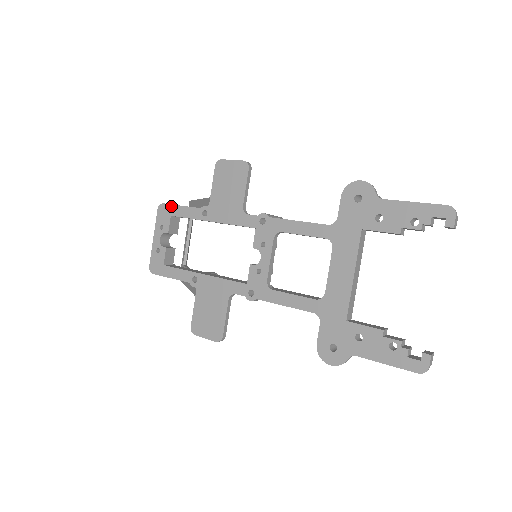
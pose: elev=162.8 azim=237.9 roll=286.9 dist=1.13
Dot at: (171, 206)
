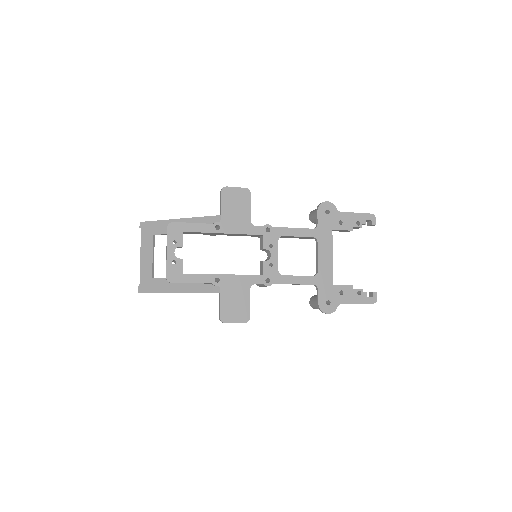
Dot at: (182, 224)
